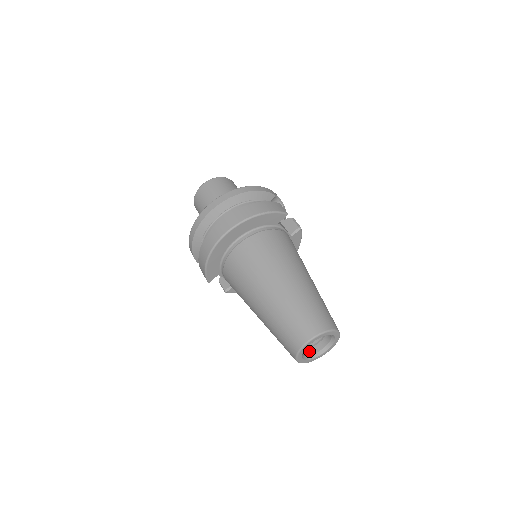
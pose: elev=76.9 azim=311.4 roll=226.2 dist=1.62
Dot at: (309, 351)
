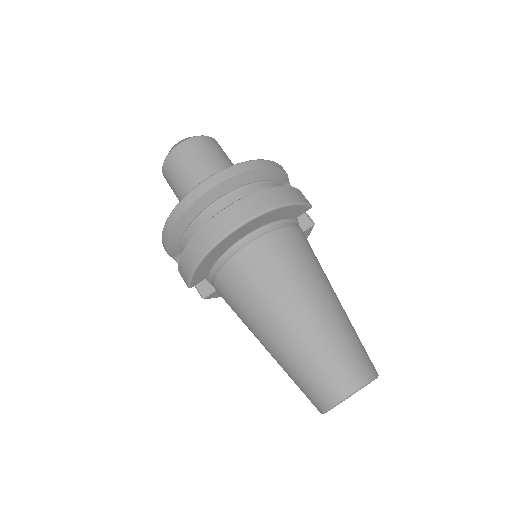
Dot at: occluded
